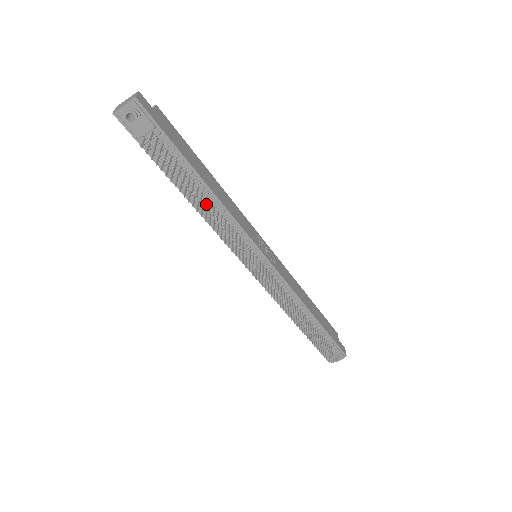
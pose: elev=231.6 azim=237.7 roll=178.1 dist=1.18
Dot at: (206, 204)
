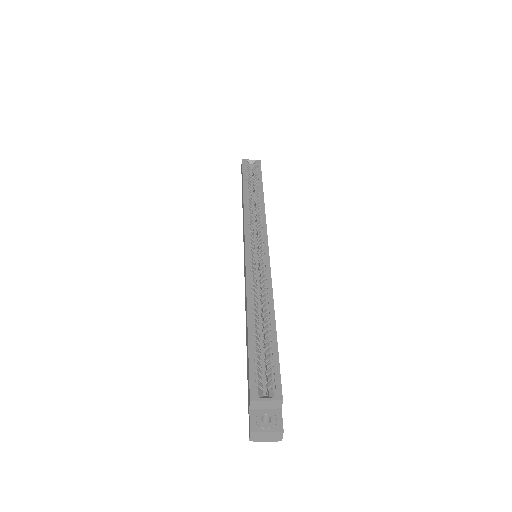
Dot at: occluded
